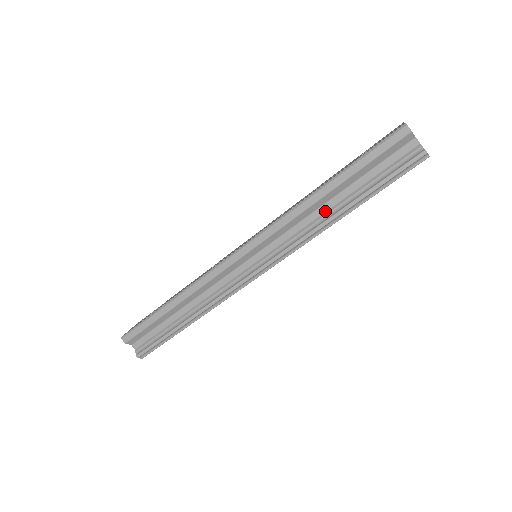
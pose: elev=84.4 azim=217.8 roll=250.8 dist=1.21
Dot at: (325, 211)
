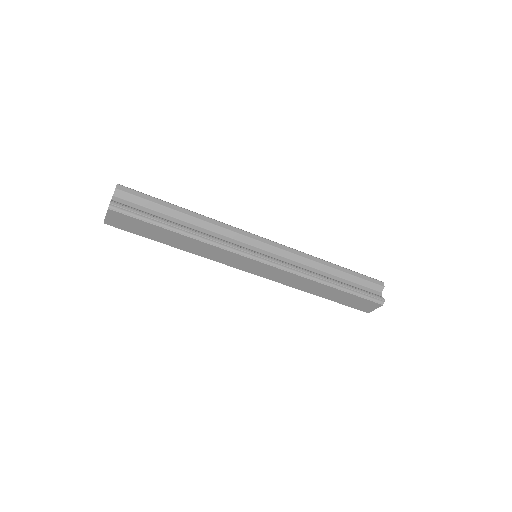
Dot at: (321, 274)
